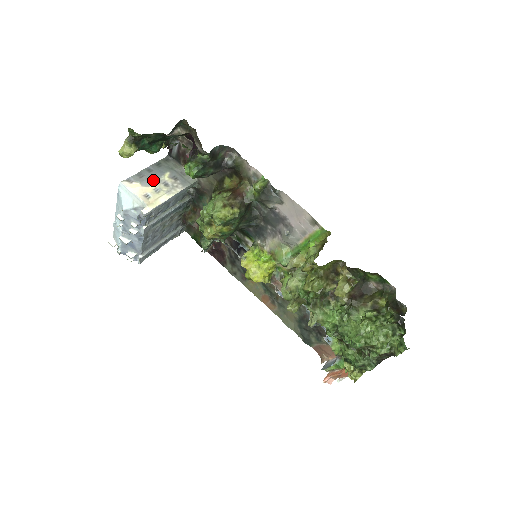
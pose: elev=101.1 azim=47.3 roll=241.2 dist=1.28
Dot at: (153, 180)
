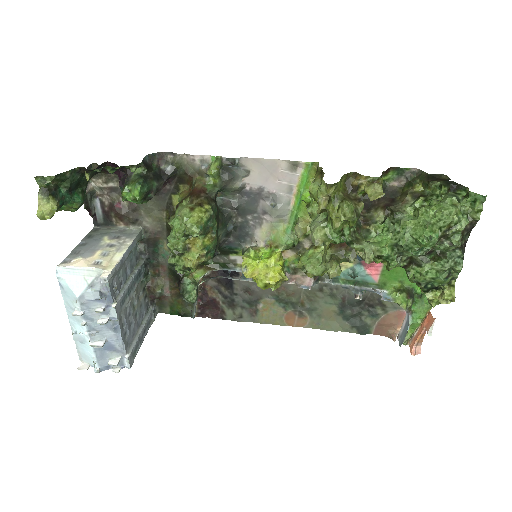
Dot at: (93, 249)
